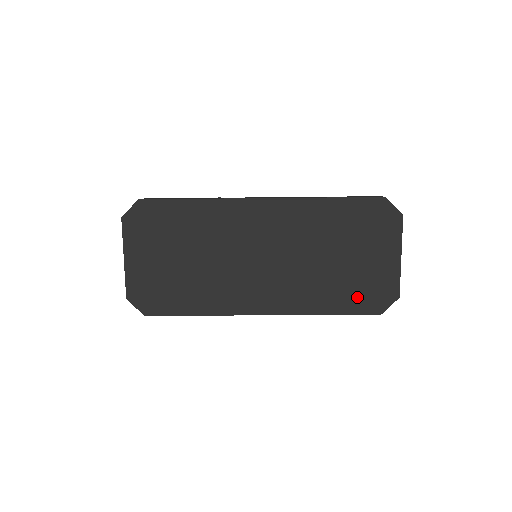
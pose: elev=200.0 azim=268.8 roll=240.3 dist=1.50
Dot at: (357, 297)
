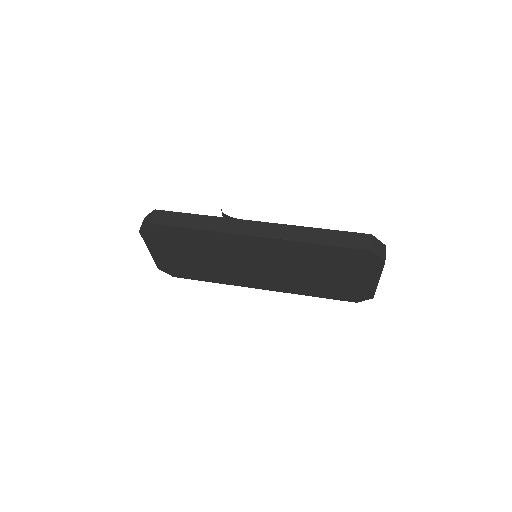
Dot at: (338, 293)
